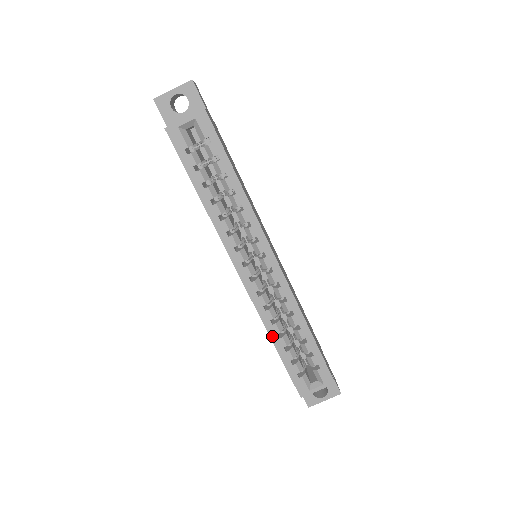
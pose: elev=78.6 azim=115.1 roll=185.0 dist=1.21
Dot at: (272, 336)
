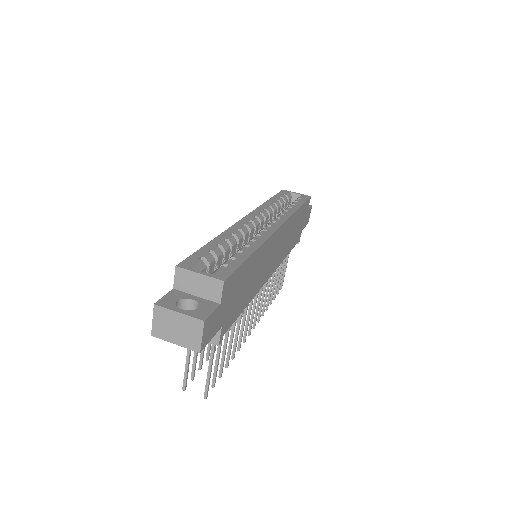
Dot at: (220, 237)
